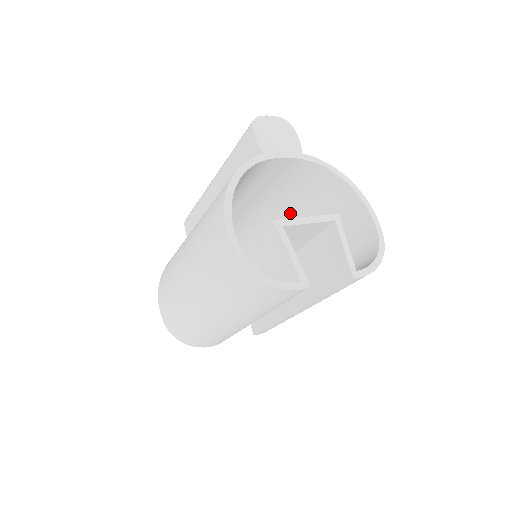
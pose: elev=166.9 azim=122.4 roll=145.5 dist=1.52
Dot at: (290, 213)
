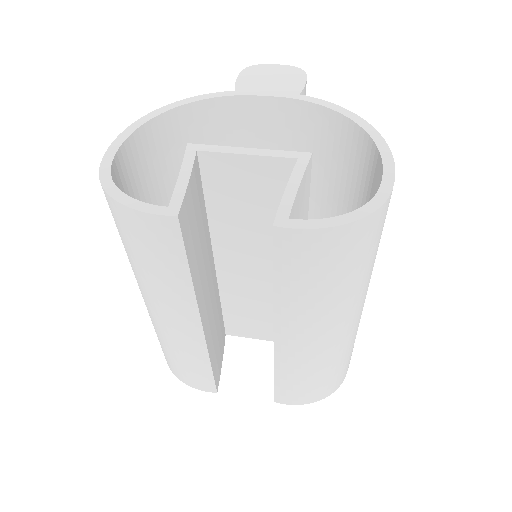
Dot at: (330, 212)
